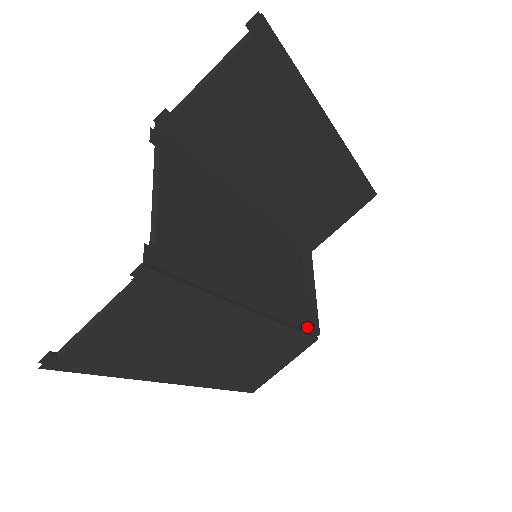
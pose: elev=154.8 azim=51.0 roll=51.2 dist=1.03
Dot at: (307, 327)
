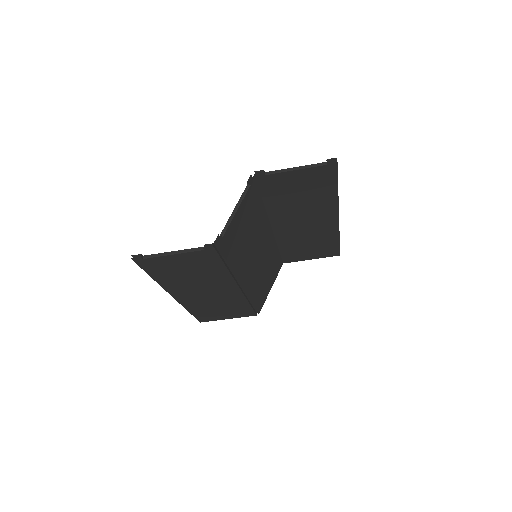
Dot at: (256, 306)
